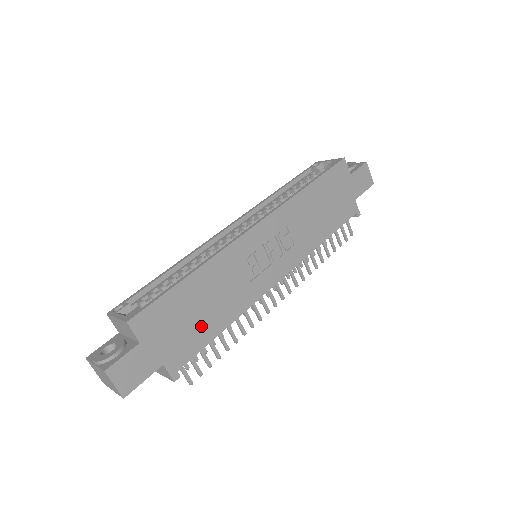
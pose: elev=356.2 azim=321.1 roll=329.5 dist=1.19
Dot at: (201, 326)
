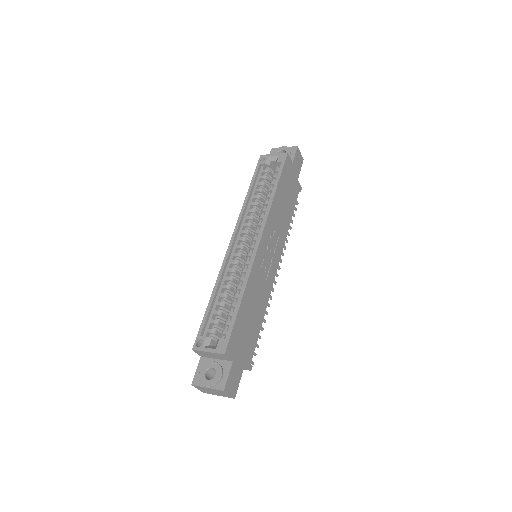
Dot at: (253, 328)
